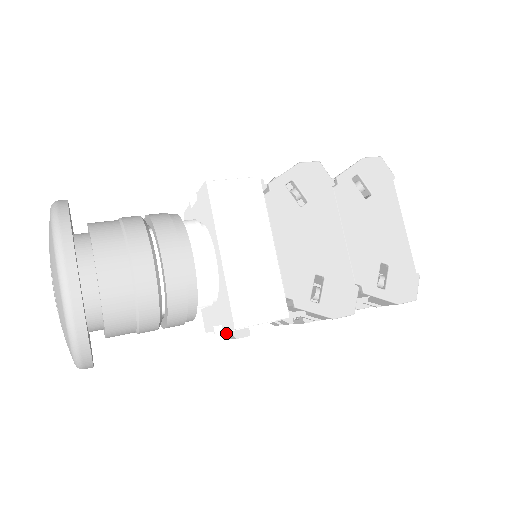
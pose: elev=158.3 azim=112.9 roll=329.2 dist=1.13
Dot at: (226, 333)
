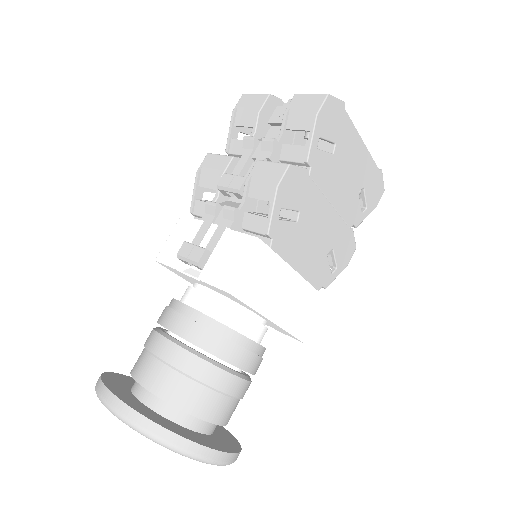
Dot at: occluded
